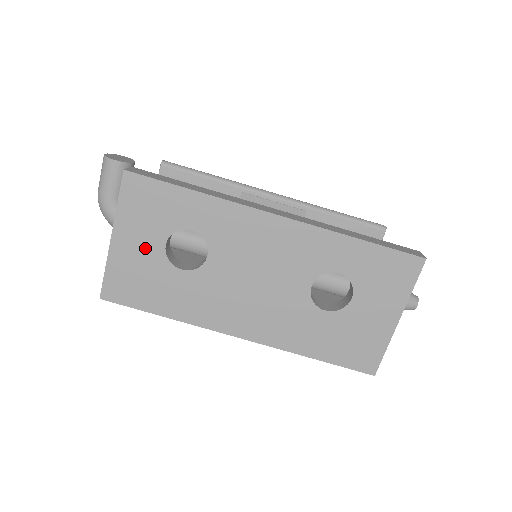
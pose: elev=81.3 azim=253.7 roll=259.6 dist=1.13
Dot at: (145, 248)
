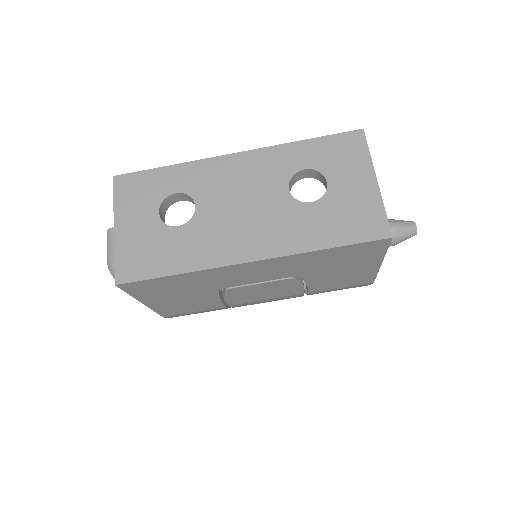
Dot at: (143, 223)
